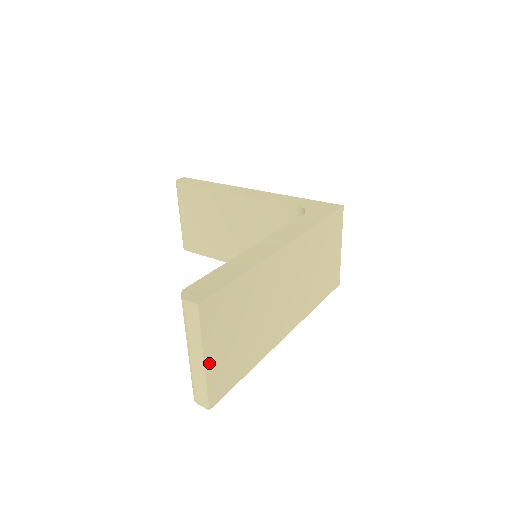
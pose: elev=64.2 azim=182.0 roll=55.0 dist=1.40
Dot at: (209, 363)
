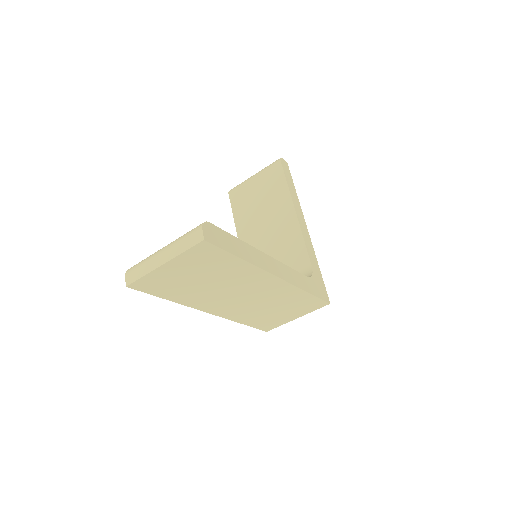
Dot at: (163, 269)
